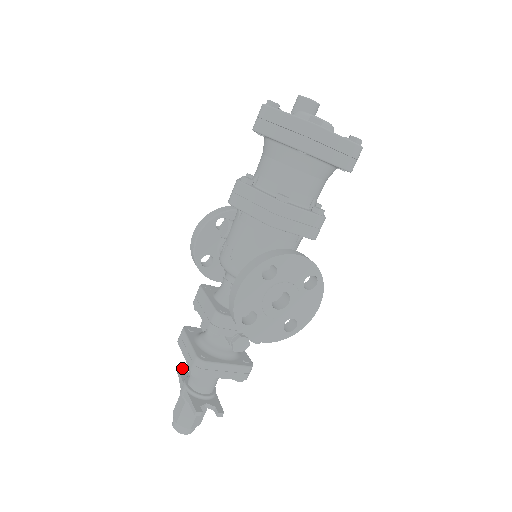
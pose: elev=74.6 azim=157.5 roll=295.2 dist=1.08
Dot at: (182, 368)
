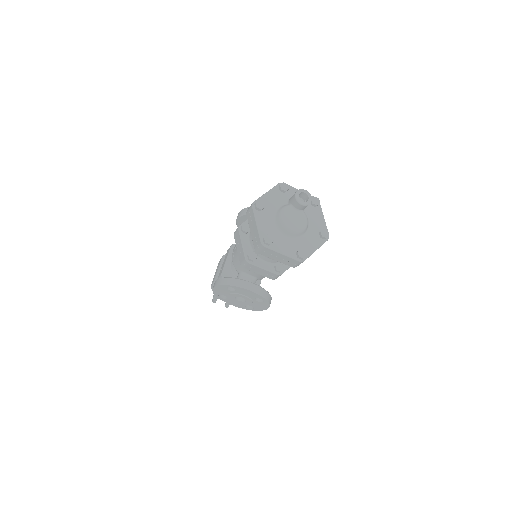
Dot at: occluded
